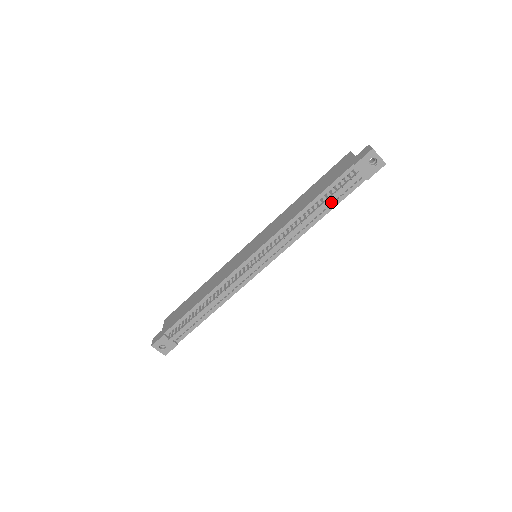
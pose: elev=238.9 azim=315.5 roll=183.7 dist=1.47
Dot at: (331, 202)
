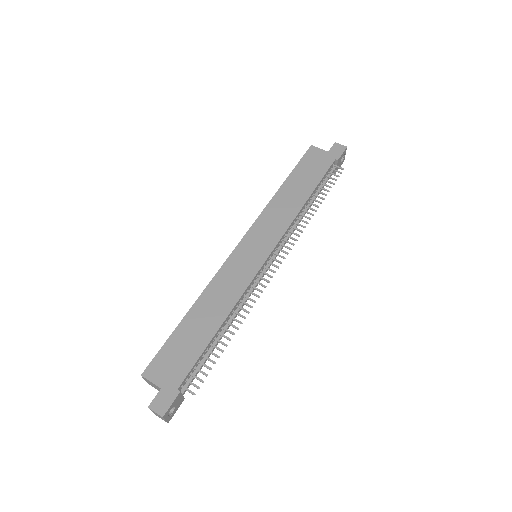
Dot at: occluded
